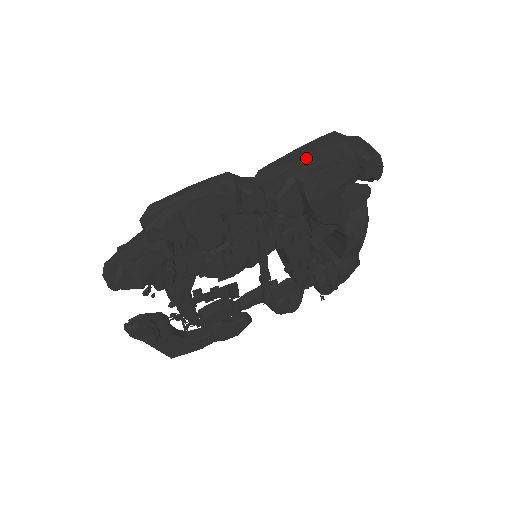
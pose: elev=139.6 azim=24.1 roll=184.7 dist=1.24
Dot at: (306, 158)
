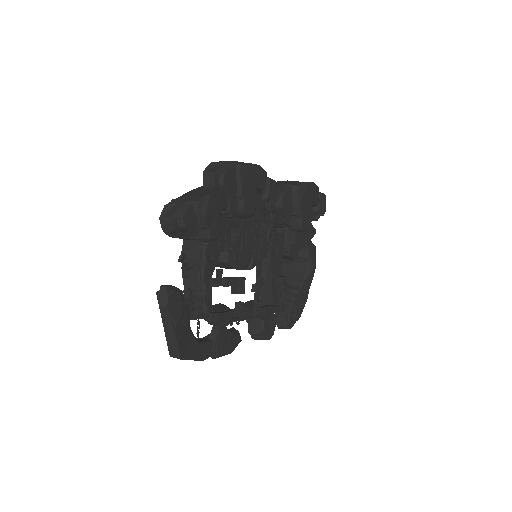
Dot at: (290, 181)
